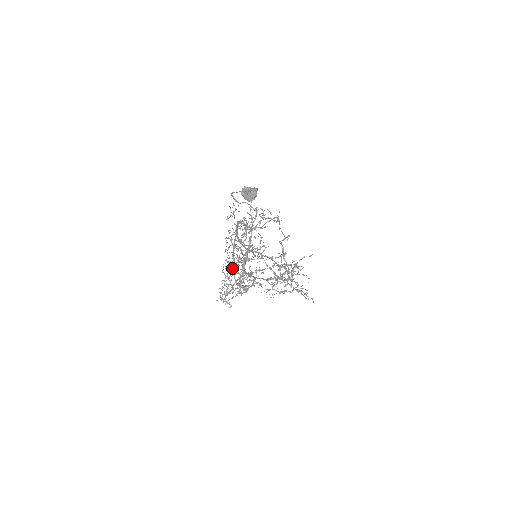
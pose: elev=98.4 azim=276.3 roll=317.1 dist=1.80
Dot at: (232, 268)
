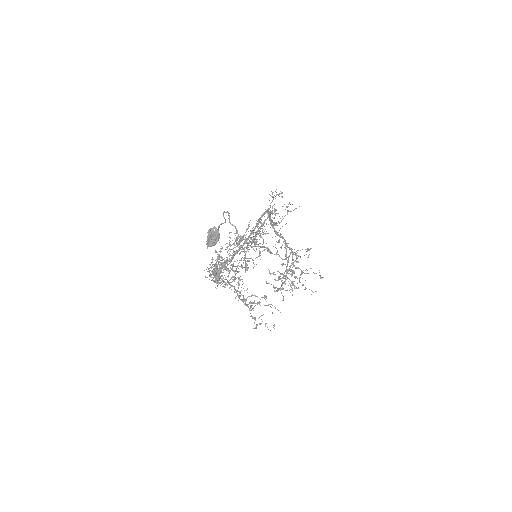
Dot at: (250, 242)
